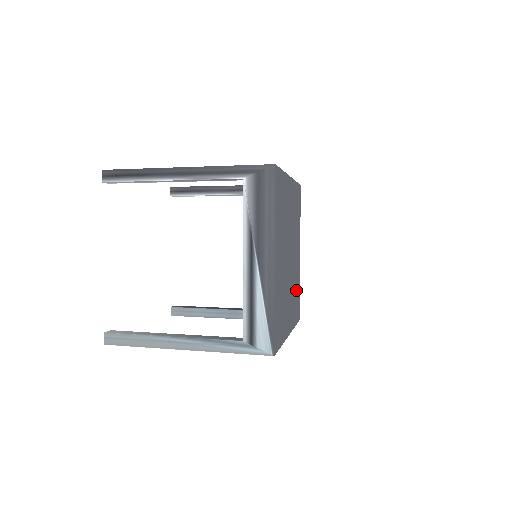
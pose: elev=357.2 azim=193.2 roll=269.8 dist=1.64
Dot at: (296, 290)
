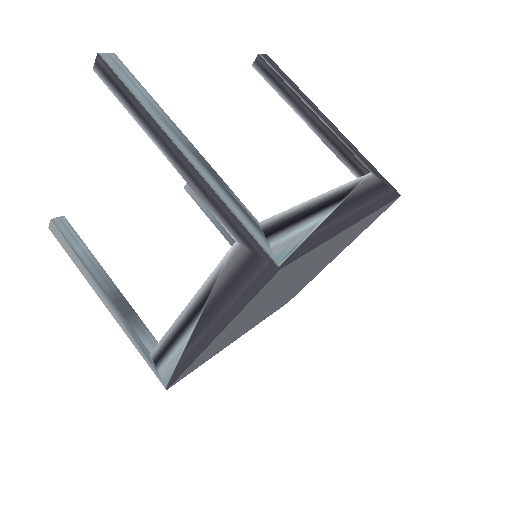
Dot at: occluded
